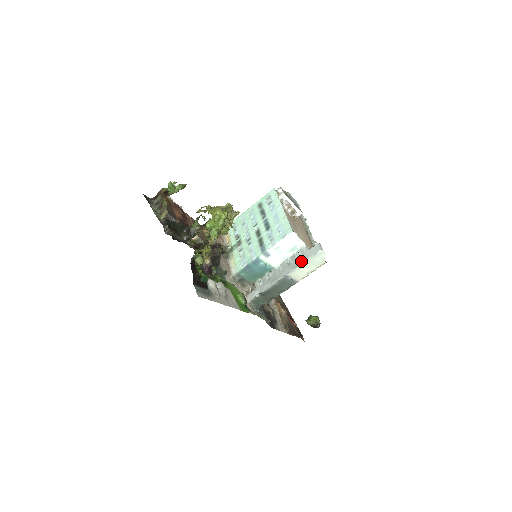
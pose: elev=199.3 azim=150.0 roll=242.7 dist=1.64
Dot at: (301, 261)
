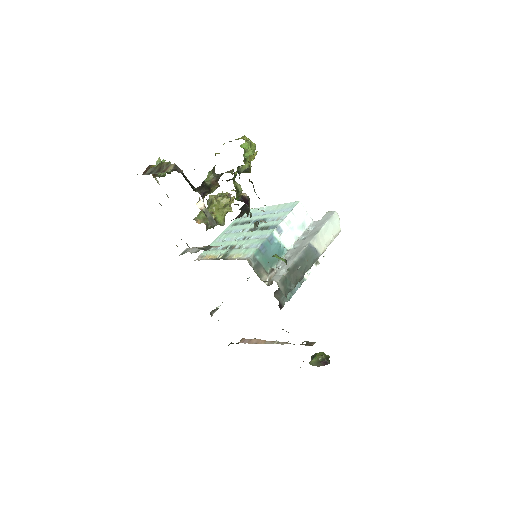
Dot at: (319, 227)
